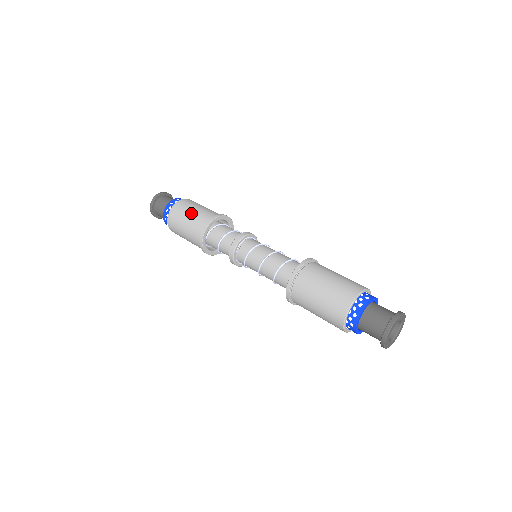
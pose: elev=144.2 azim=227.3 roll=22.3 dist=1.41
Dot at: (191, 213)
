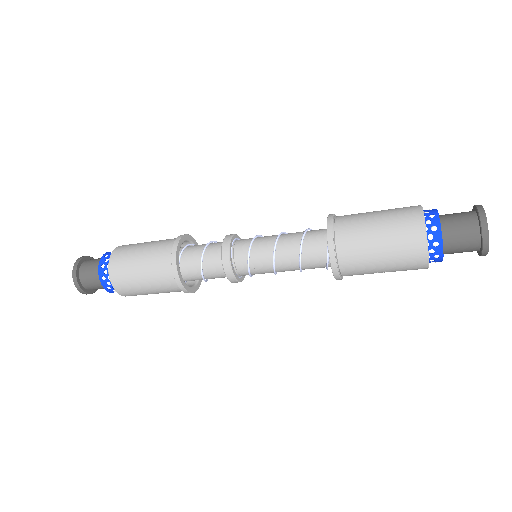
Dot at: (143, 248)
